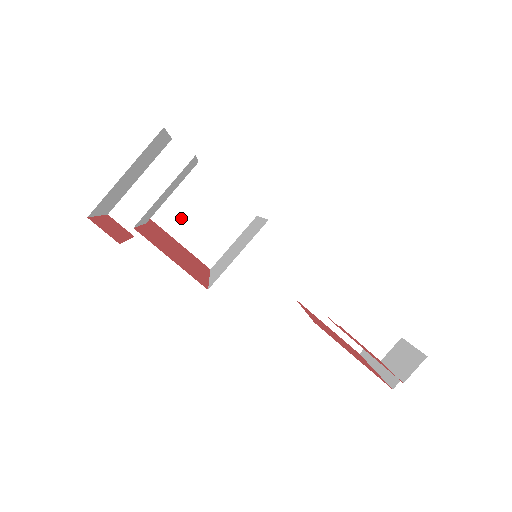
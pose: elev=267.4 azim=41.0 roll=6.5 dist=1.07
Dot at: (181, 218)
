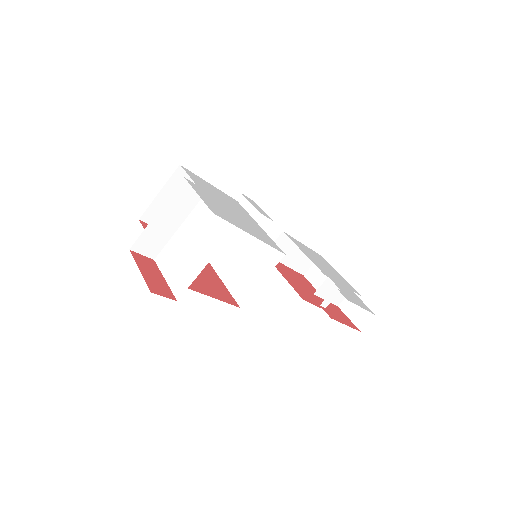
Dot at: occluded
